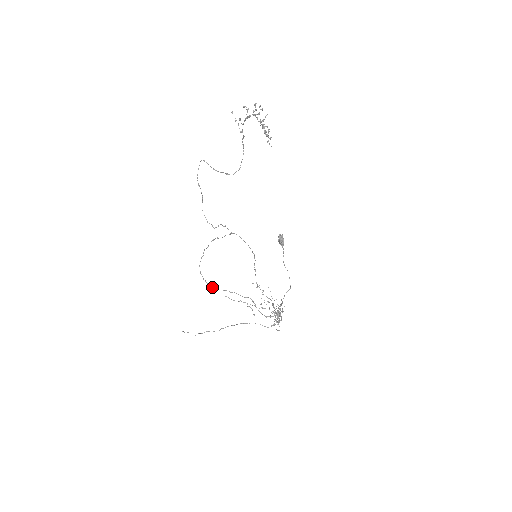
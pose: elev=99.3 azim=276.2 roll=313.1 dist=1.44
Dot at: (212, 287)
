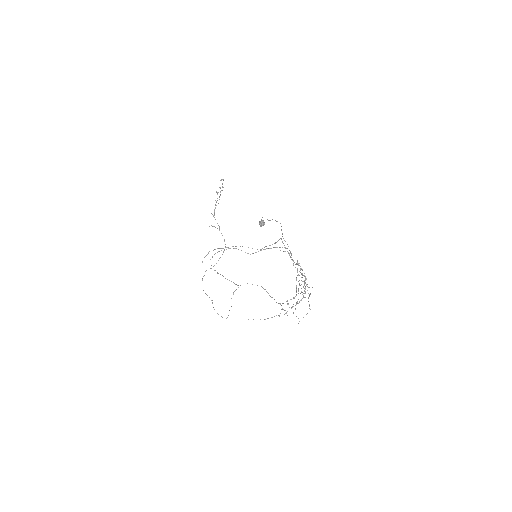
Dot at: (221, 250)
